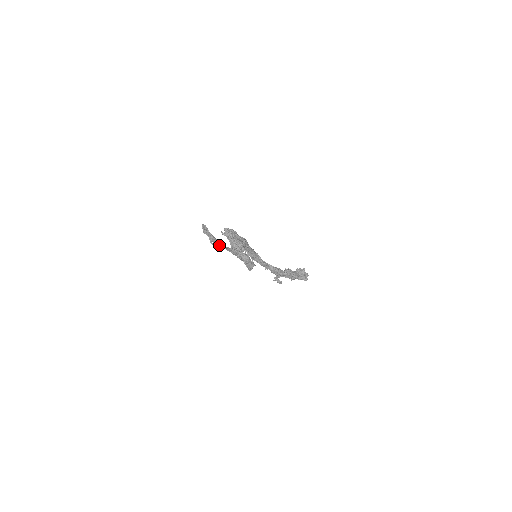
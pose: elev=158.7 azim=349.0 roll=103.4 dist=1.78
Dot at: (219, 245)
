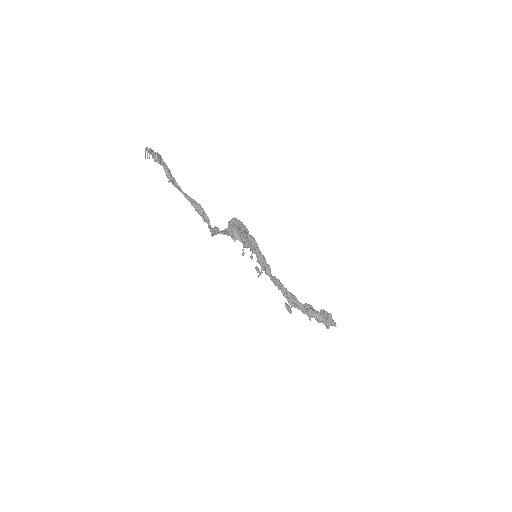
Dot at: (173, 183)
